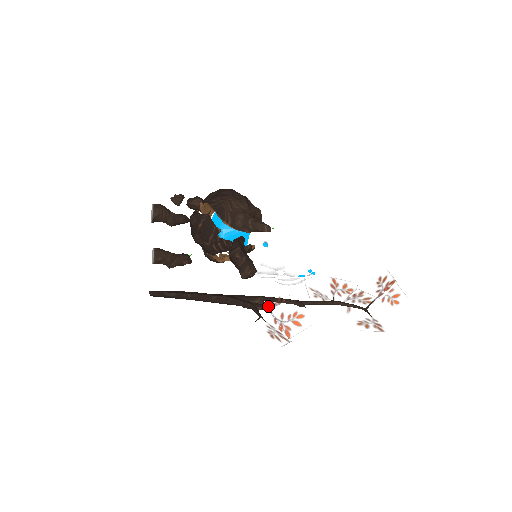
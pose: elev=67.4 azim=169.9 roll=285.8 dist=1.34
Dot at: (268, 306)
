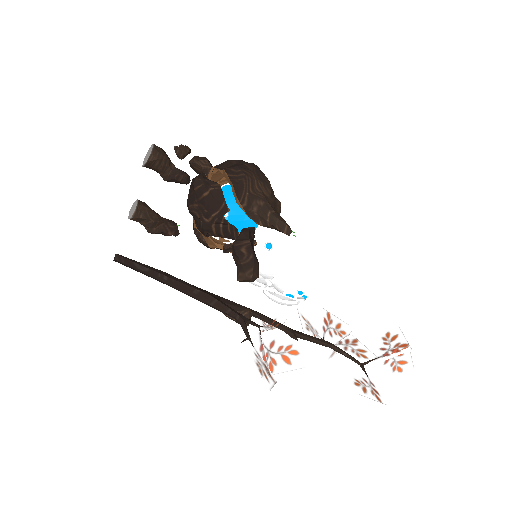
Dot at: (260, 326)
